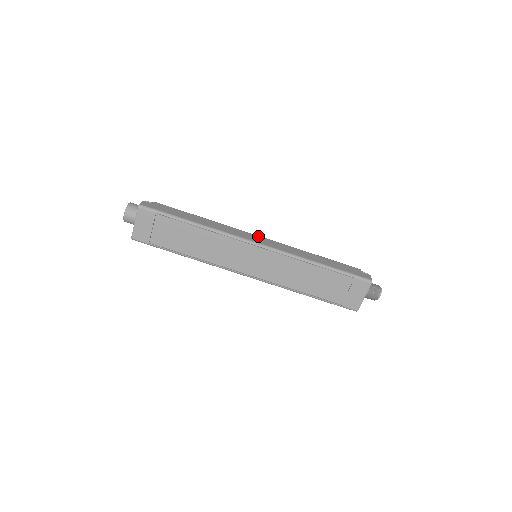
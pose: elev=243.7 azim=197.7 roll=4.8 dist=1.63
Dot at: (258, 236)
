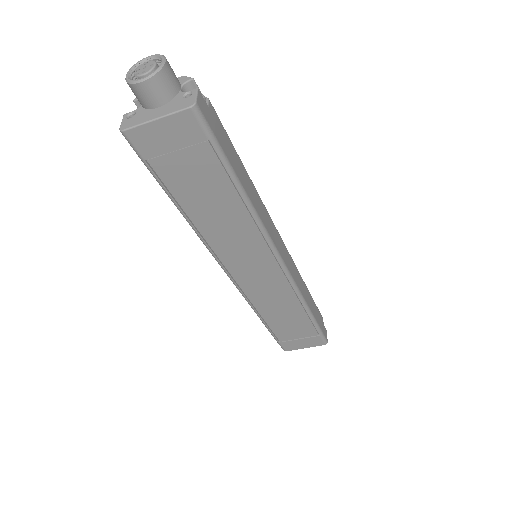
Dot at: (282, 240)
